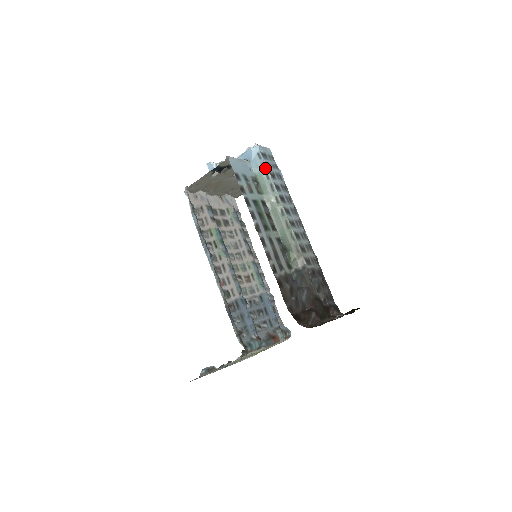
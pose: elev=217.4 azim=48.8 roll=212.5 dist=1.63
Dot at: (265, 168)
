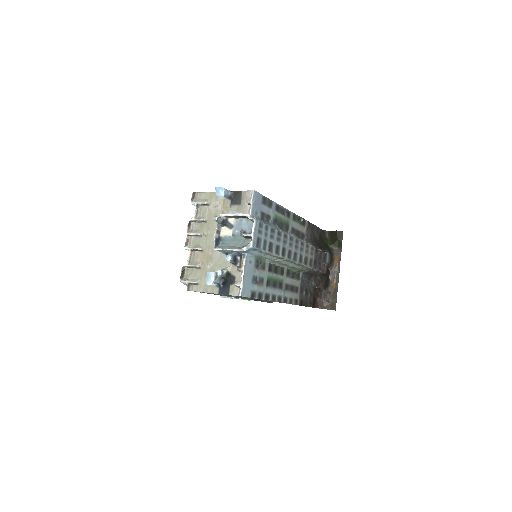
Dot at: (264, 253)
